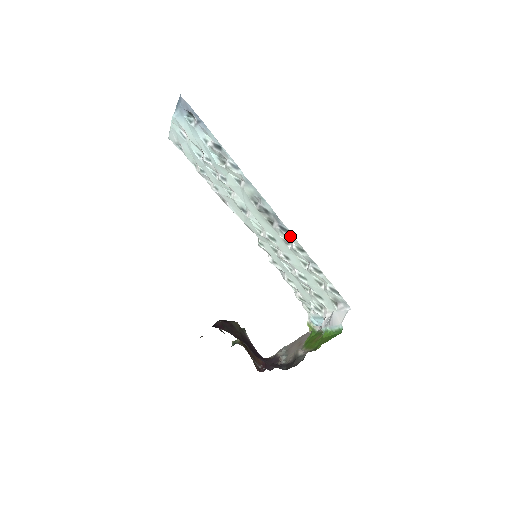
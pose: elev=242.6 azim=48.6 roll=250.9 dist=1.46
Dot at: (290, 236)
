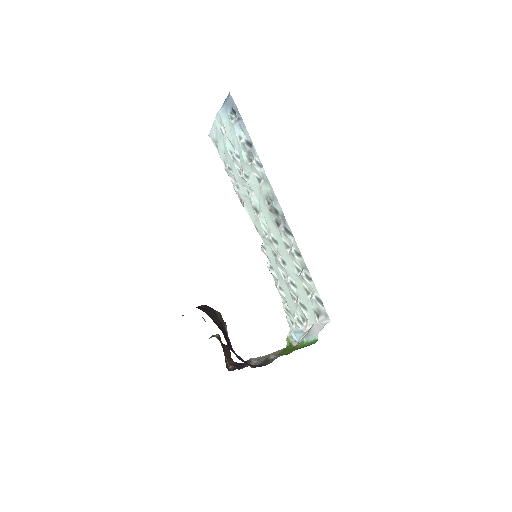
Dot at: (292, 239)
